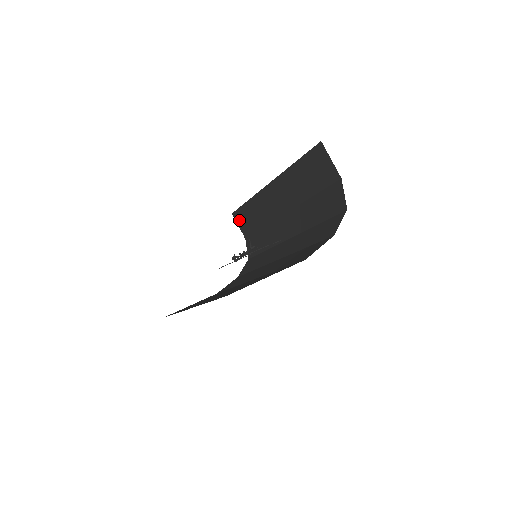
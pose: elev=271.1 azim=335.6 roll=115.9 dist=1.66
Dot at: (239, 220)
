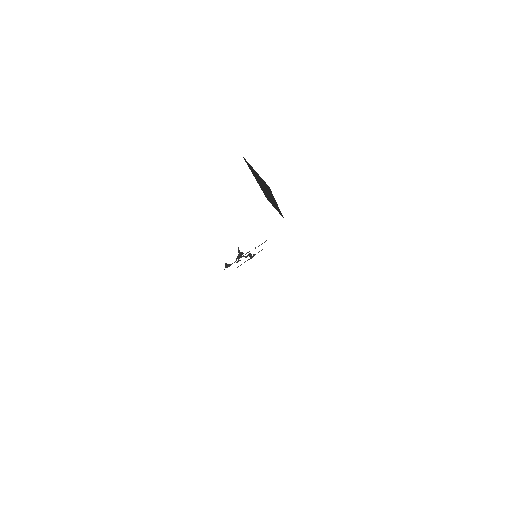
Dot at: occluded
